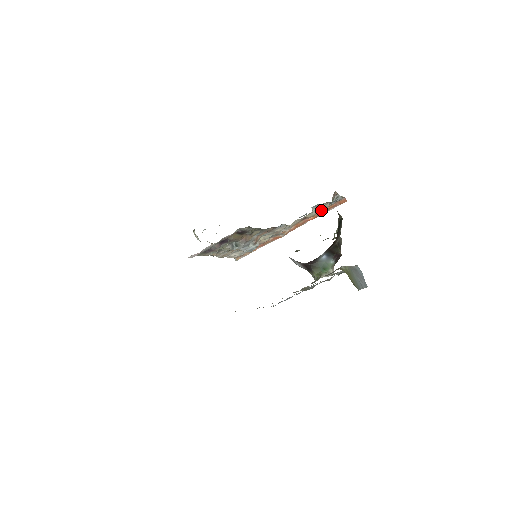
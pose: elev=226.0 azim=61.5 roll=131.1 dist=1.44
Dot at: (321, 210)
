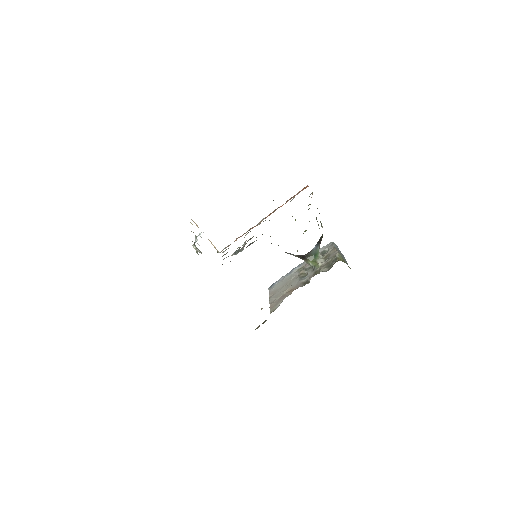
Dot at: occluded
